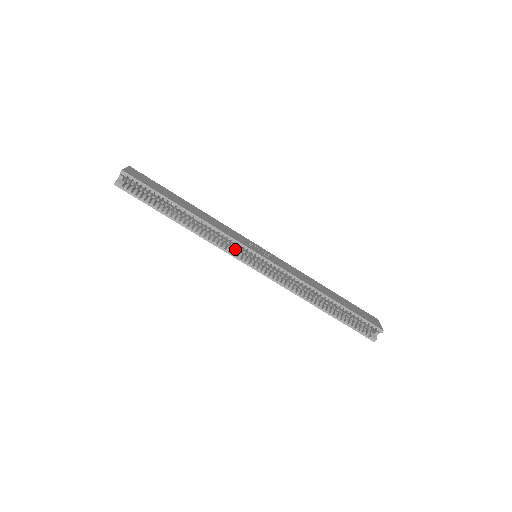
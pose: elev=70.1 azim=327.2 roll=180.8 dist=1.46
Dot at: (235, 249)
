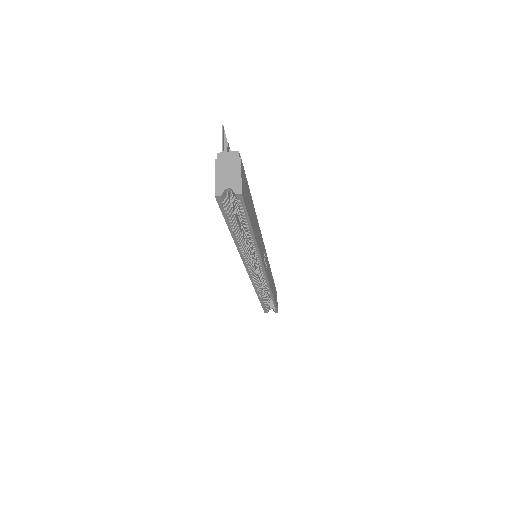
Dot at: occluded
